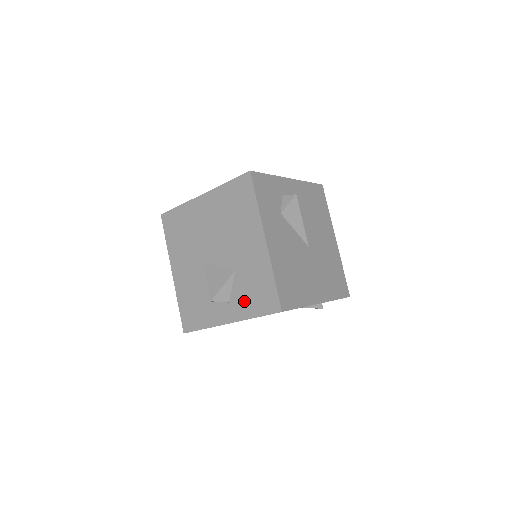
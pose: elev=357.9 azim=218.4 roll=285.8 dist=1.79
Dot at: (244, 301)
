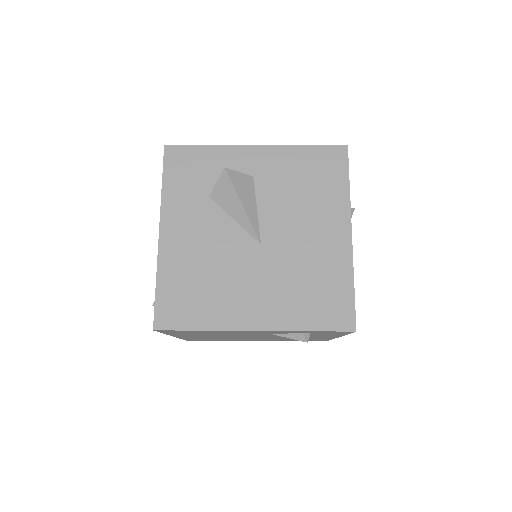
Dot at: occluded
